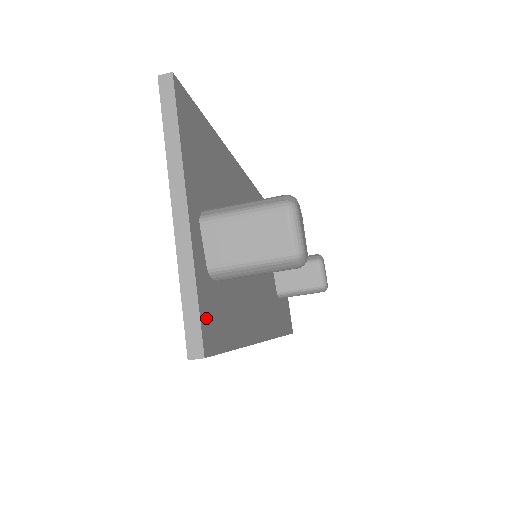
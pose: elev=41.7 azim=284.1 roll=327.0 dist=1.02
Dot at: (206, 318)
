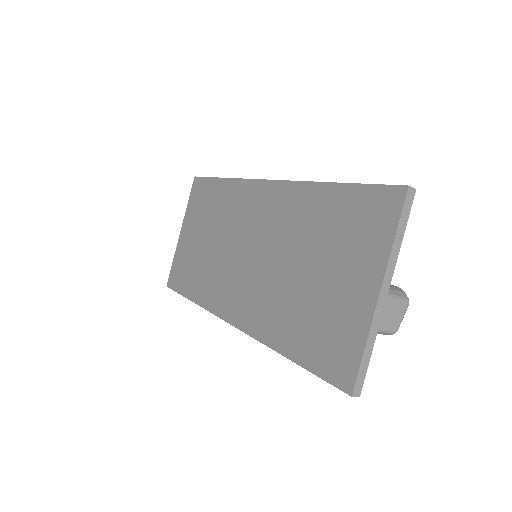
Dot at: occluded
